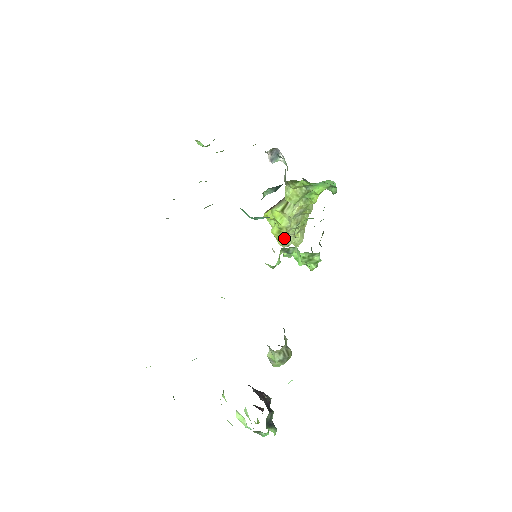
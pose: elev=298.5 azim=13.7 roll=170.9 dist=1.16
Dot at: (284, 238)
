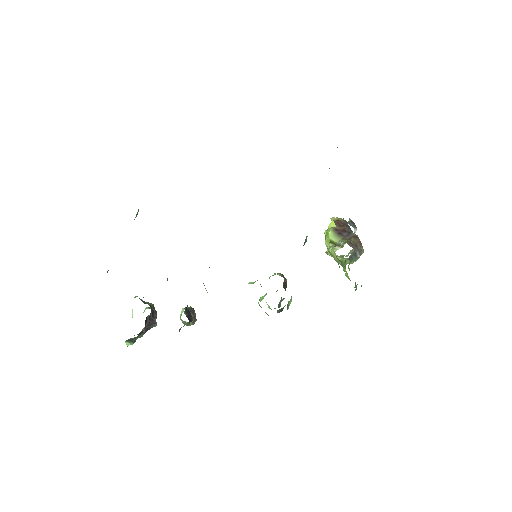
Dot at: occluded
